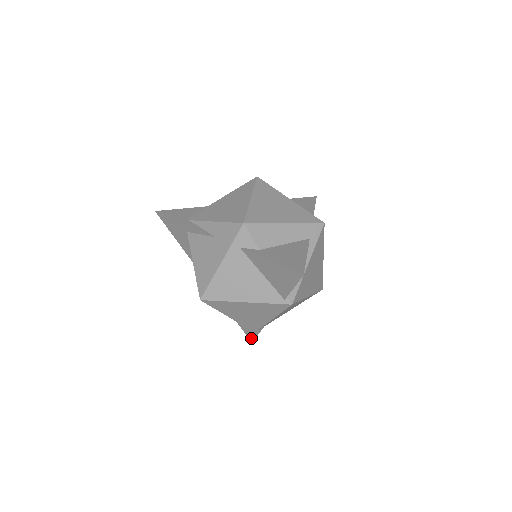
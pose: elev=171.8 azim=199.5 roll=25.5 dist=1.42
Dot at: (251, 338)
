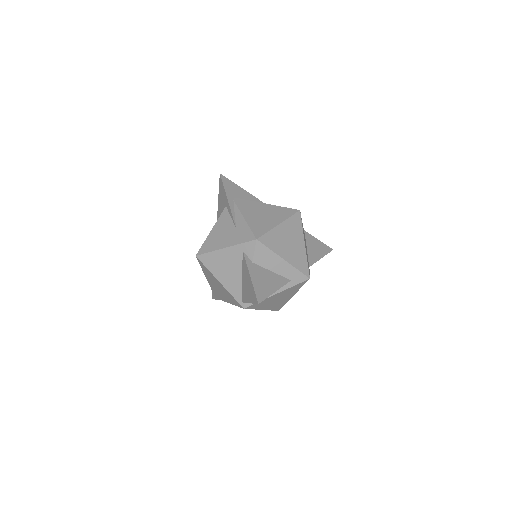
Dot at: (214, 296)
